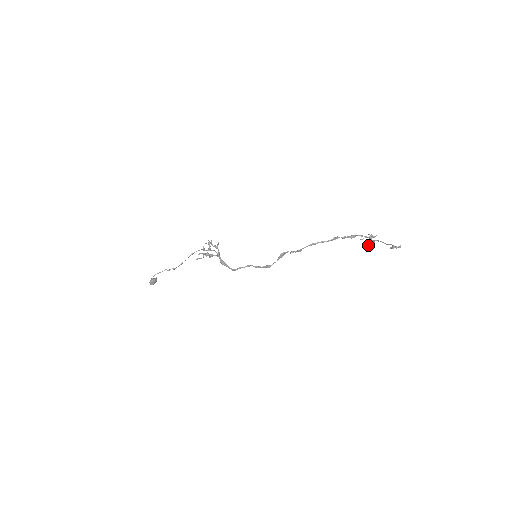
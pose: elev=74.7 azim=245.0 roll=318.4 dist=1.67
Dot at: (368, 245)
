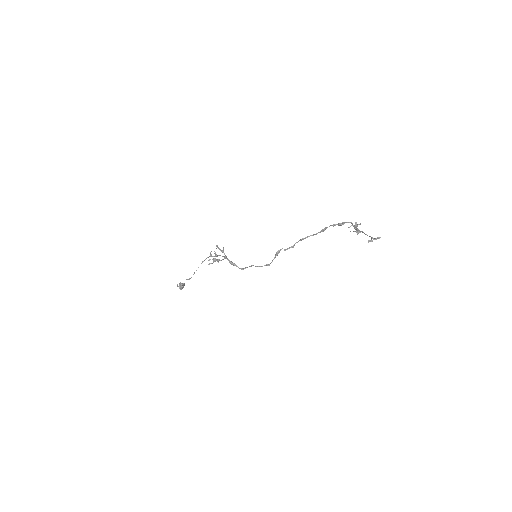
Dot at: (356, 232)
